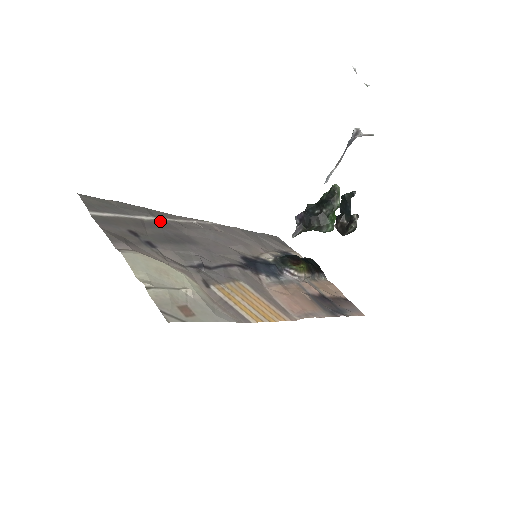
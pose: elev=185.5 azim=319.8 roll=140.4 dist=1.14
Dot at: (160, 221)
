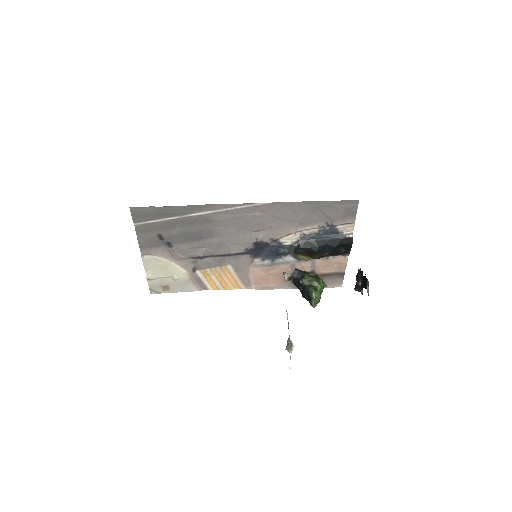
Dot at: (193, 217)
